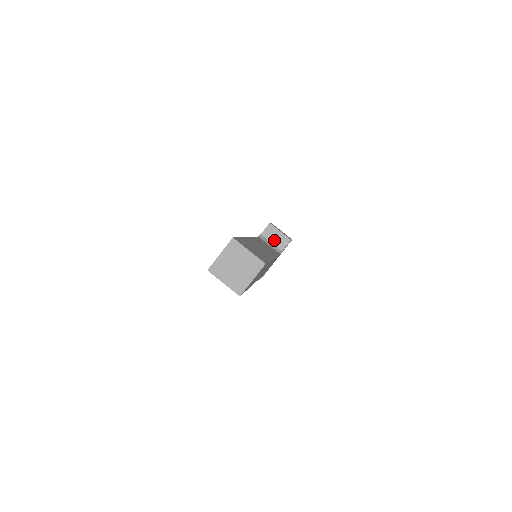
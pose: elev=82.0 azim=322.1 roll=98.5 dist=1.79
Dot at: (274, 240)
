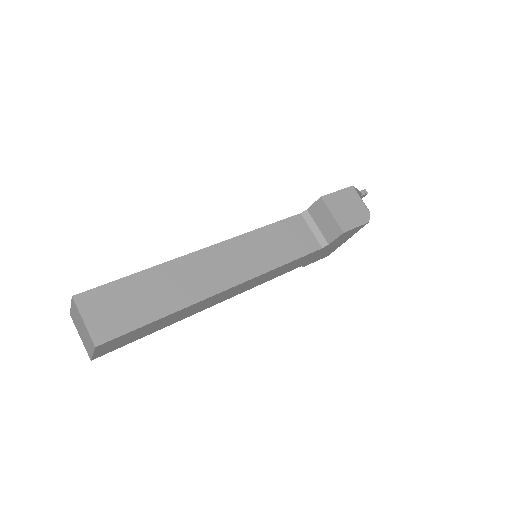
Dot at: (322, 224)
